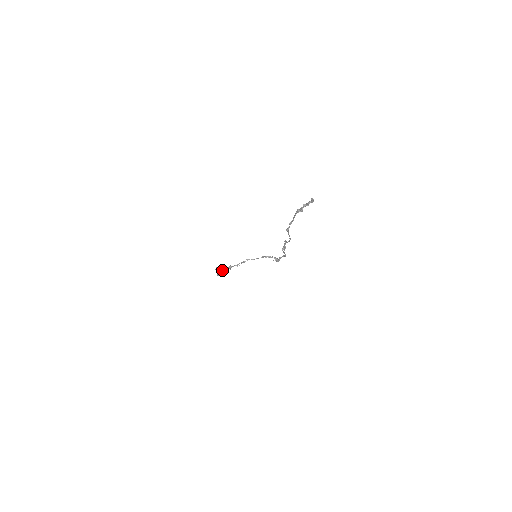
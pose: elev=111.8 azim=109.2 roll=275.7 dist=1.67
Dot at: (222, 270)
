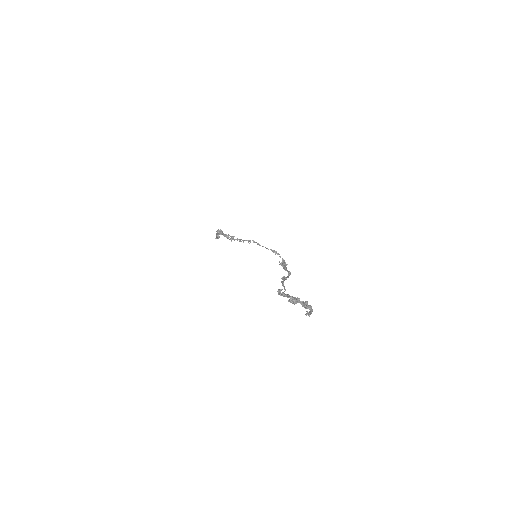
Dot at: (223, 235)
